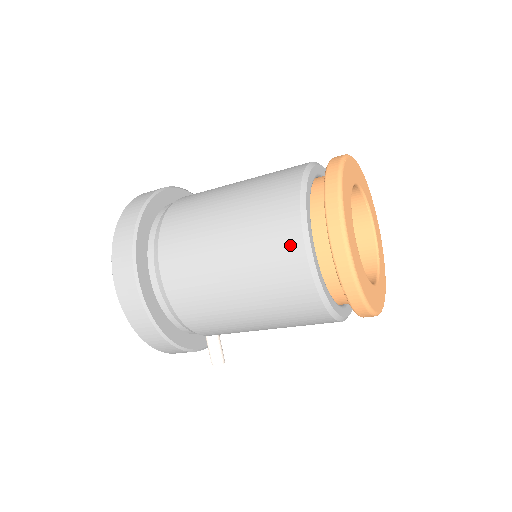
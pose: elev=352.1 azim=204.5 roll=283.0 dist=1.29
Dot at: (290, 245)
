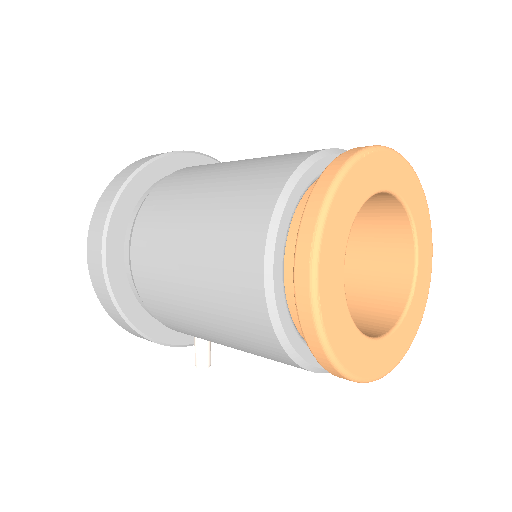
Dot at: (249, 261)
